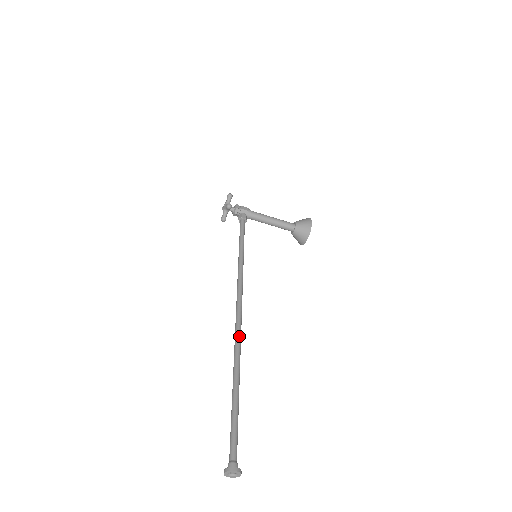
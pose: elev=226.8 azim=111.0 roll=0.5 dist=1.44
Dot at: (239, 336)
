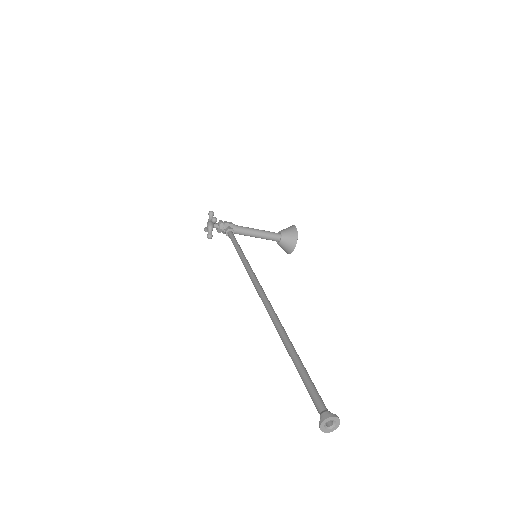
Dot at: (273, 311)
